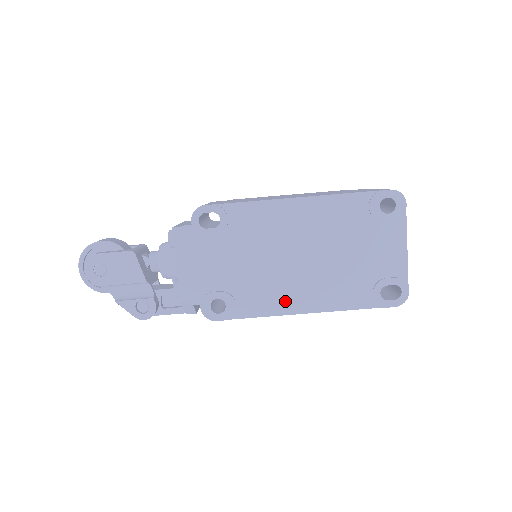
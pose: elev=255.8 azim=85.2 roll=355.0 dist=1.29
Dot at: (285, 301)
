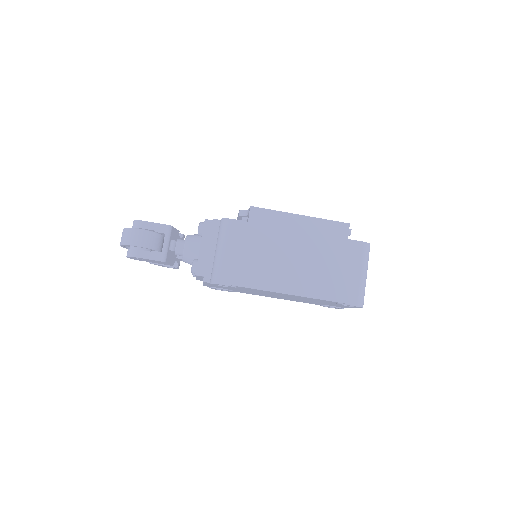
Dot at: occluded
